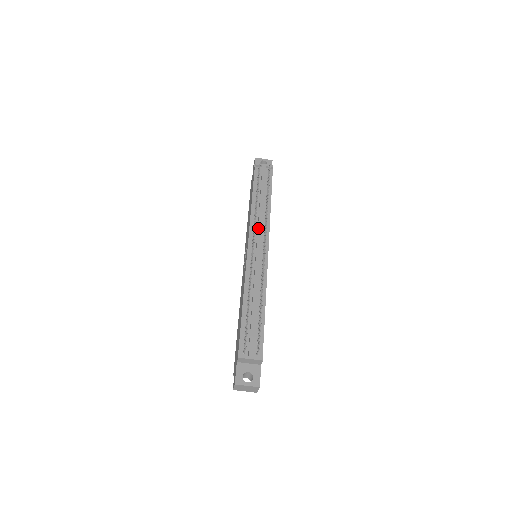
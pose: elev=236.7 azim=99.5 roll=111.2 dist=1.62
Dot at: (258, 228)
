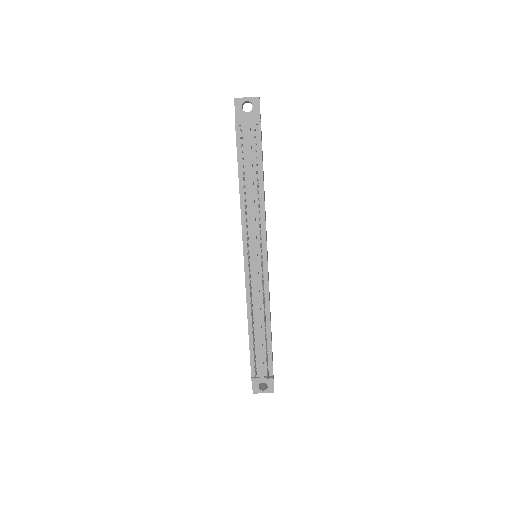
Dot at: (252, 235)
